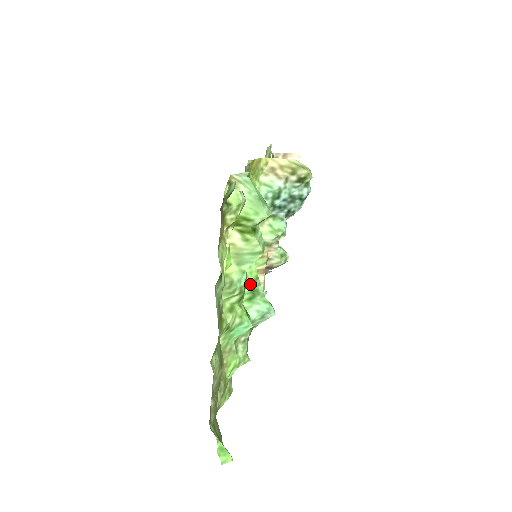
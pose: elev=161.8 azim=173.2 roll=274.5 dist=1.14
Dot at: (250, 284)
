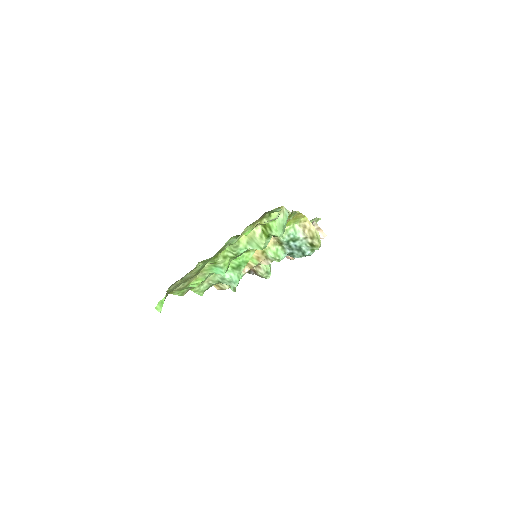
Dot at: (241, 261)
